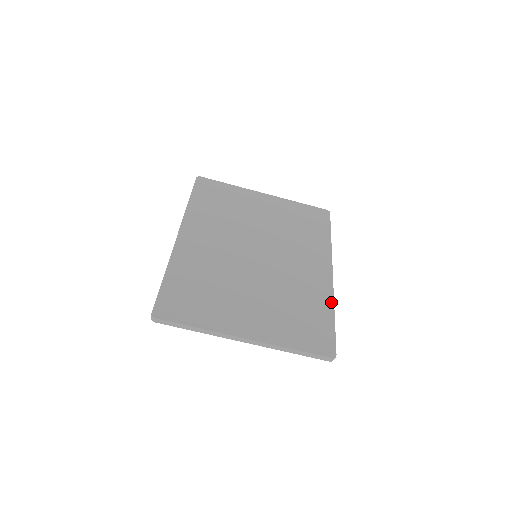
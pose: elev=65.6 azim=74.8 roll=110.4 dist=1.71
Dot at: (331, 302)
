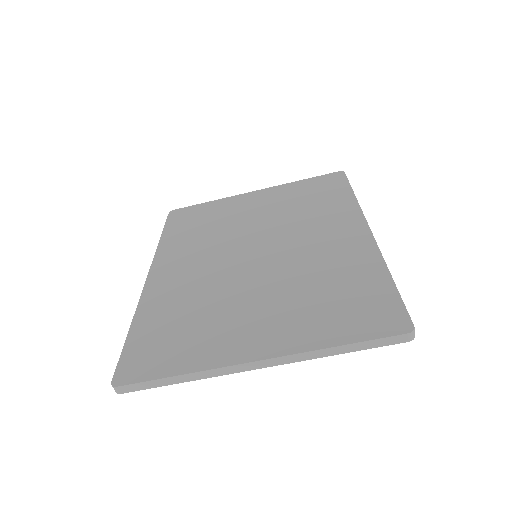
Dot at: (379, 261)
